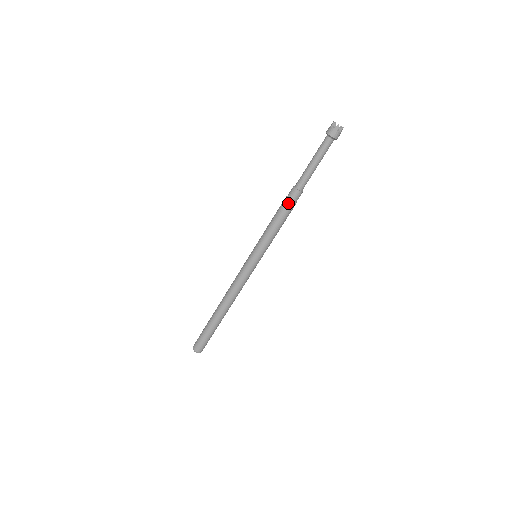
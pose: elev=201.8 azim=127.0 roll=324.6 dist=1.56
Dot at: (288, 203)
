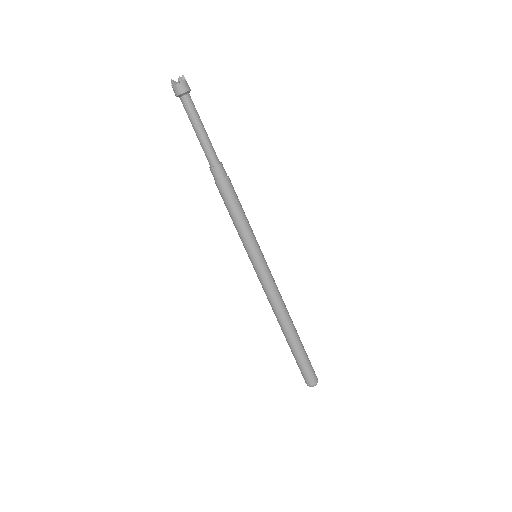
Dot at: (218, 186)
